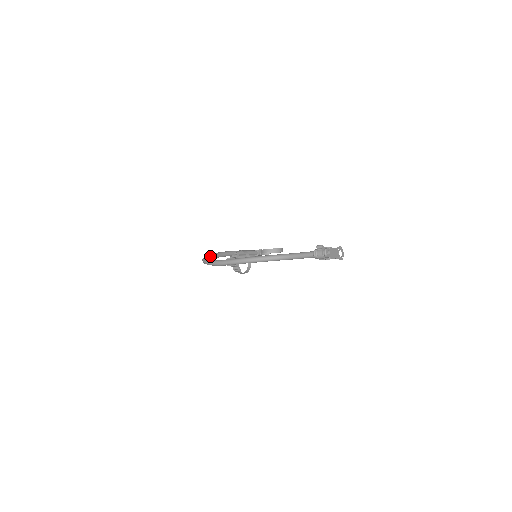
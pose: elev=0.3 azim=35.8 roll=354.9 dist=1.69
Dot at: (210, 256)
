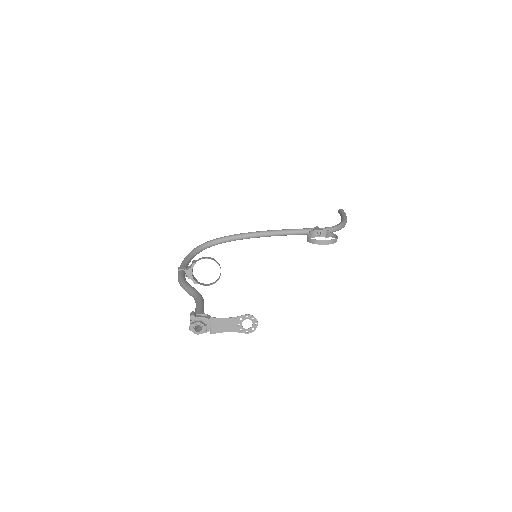
Dot at: (215, 241)
